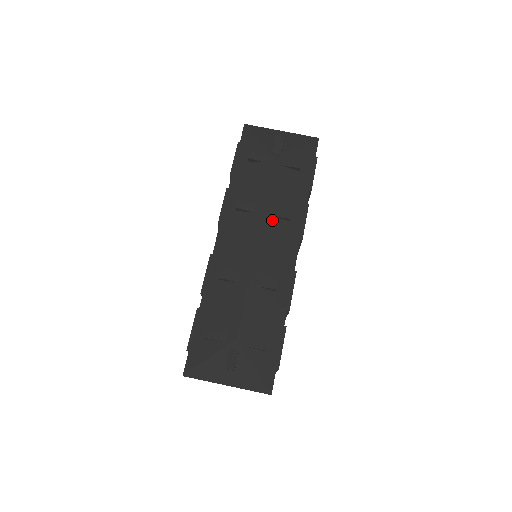
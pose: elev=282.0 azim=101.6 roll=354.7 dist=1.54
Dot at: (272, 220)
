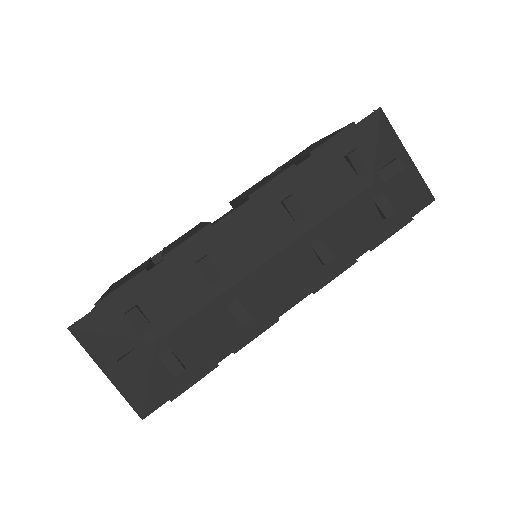
Dot at: (306, 248)
